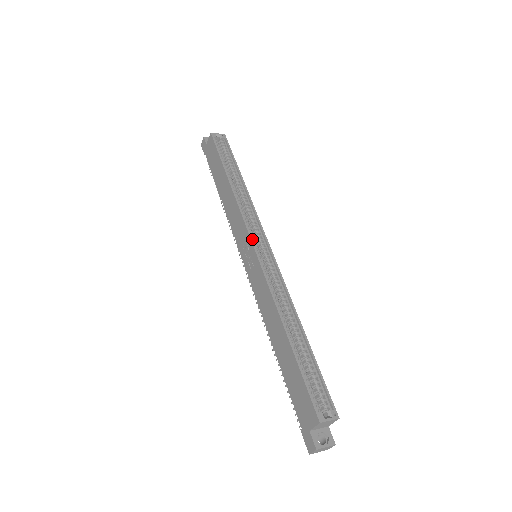
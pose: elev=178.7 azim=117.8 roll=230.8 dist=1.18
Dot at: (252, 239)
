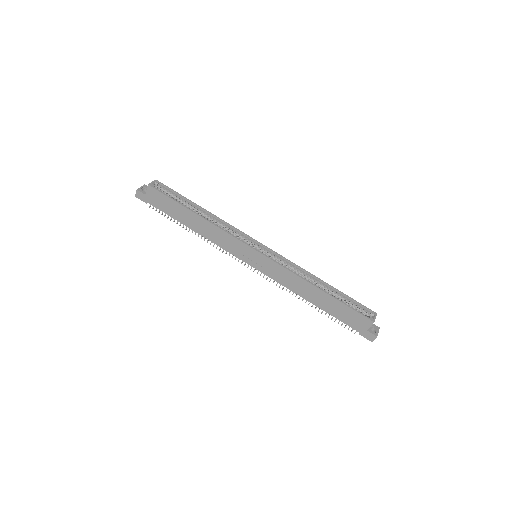
Dot at: (252, 247)
